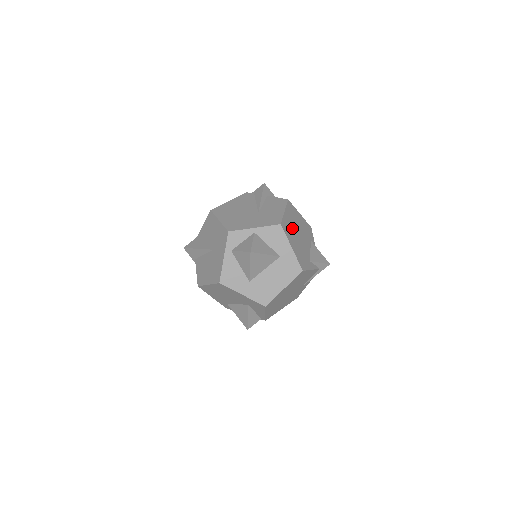
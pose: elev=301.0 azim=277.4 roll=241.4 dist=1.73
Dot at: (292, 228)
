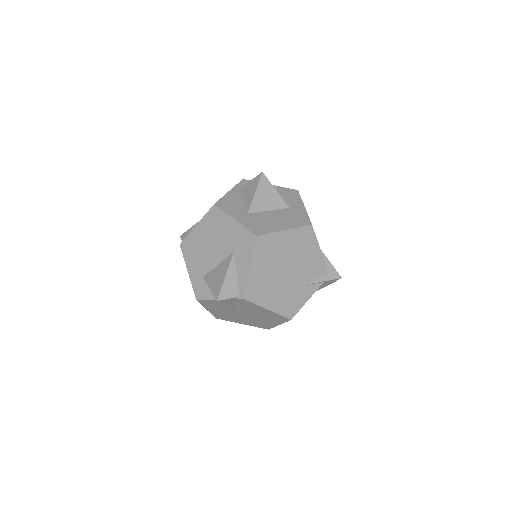
Dot at: occluded
